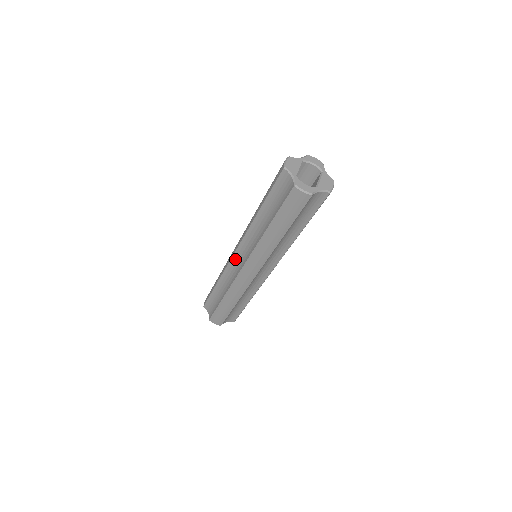
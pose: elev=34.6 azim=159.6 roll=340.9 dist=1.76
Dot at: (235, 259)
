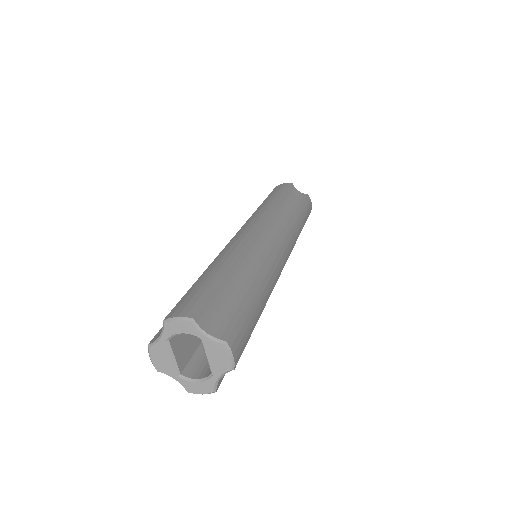
Dot at: occluded
